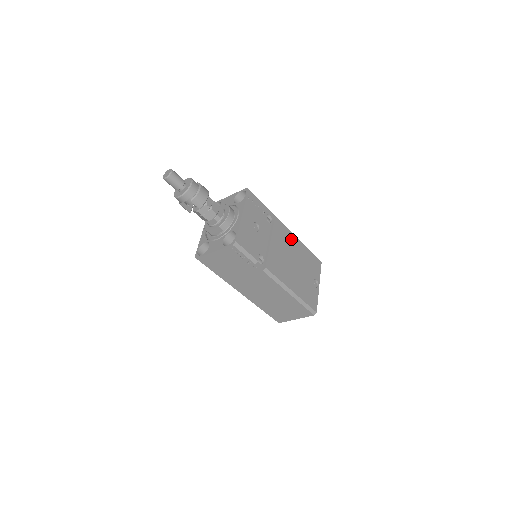
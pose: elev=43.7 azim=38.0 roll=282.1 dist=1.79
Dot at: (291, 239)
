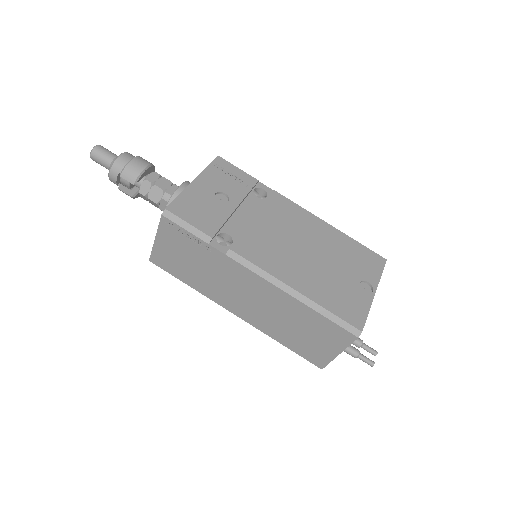
Dot at: (307, 221)
